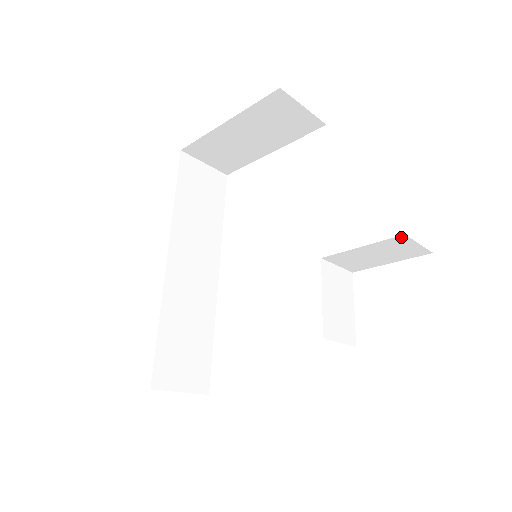
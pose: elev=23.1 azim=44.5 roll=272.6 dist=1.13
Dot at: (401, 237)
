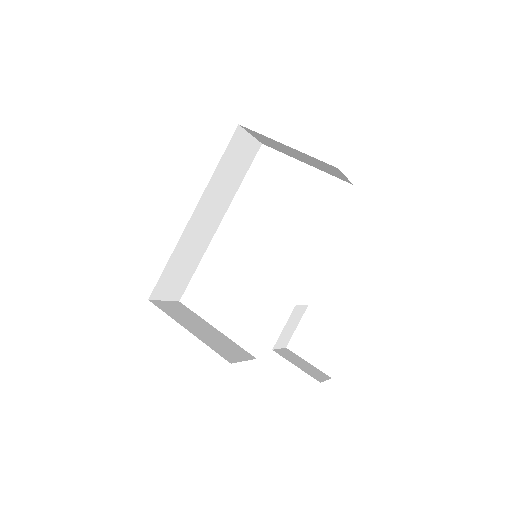
Dot at: occluded
